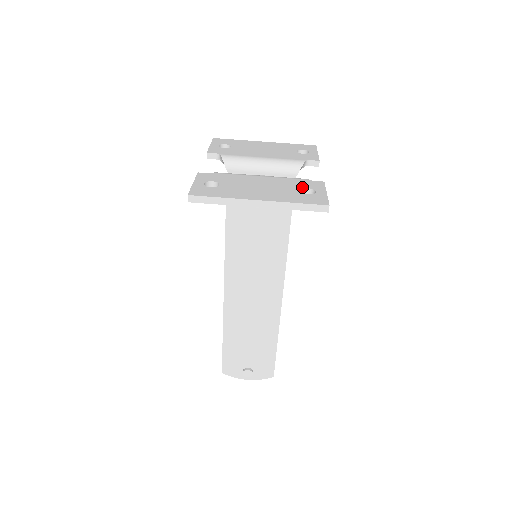
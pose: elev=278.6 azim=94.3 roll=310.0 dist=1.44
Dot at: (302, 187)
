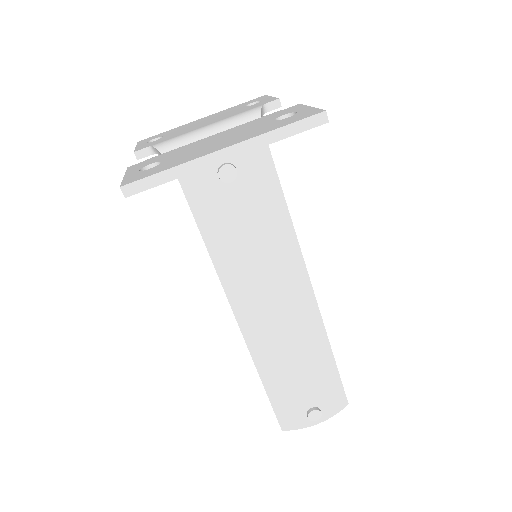
Dot at: (275, 117)
